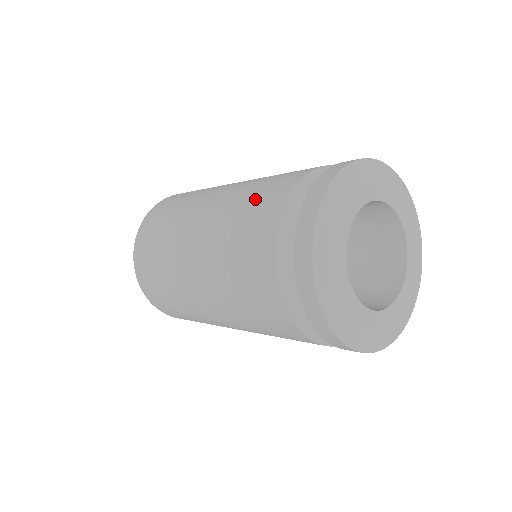
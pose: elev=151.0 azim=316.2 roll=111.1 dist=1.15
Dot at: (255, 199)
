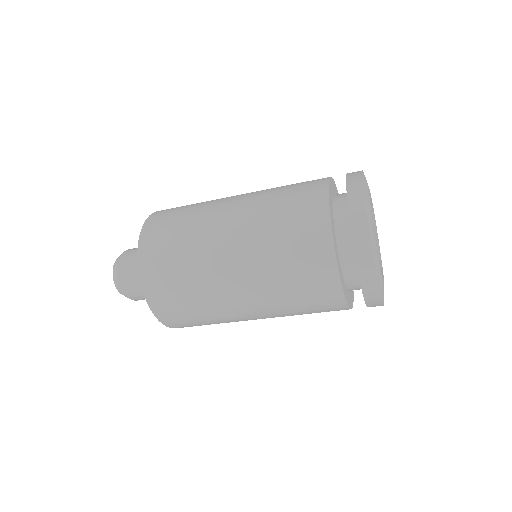
Dot at: (295, 184)
